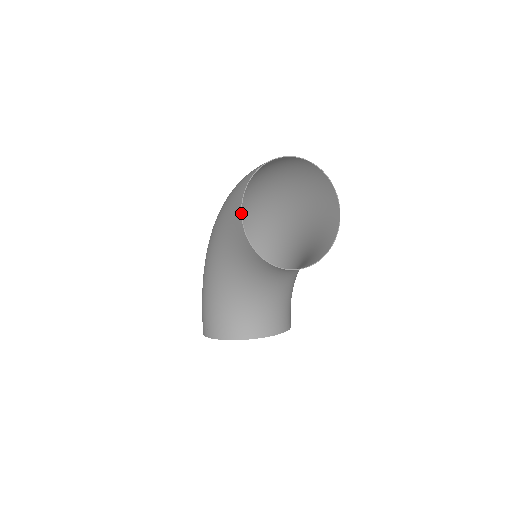
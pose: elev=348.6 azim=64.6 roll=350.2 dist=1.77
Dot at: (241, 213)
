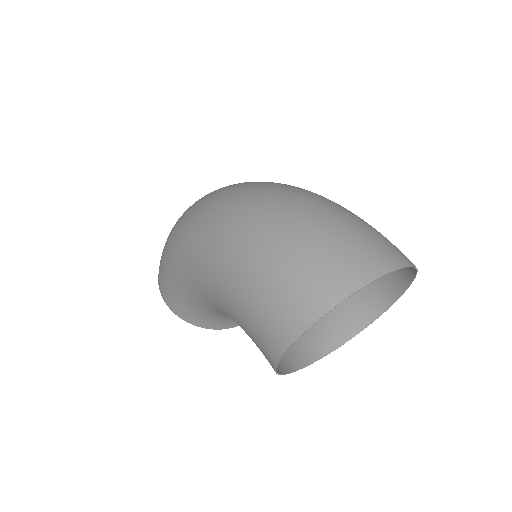
Dot at: (280, 359)
